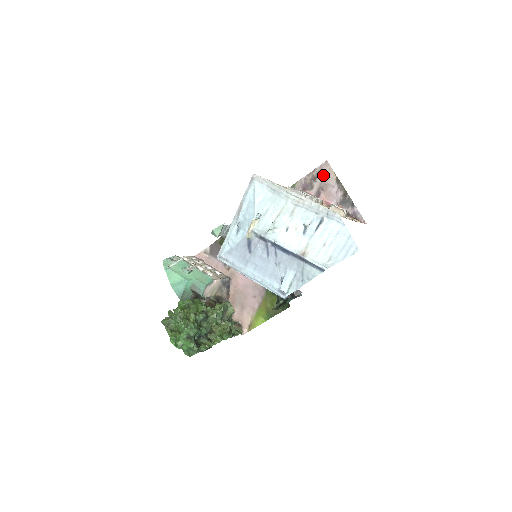
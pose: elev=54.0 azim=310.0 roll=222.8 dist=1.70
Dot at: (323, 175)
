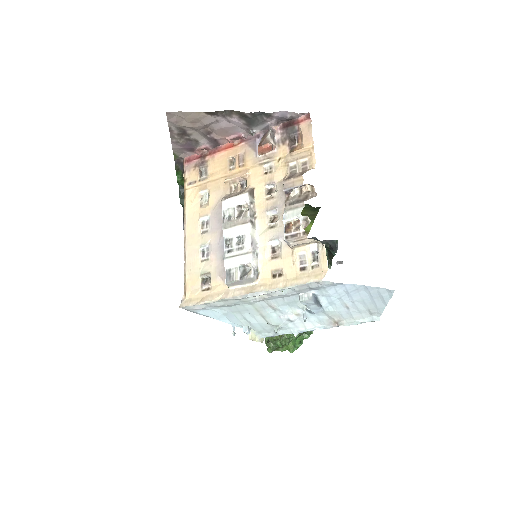
Dot at: (187, 125)
